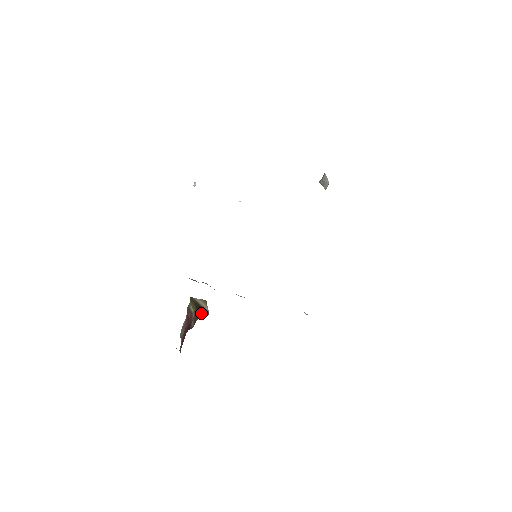
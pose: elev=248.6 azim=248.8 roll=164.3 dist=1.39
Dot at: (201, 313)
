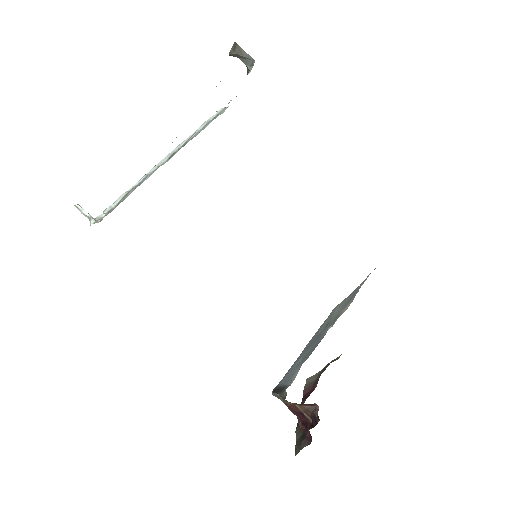
Dot at: (307, 406)
